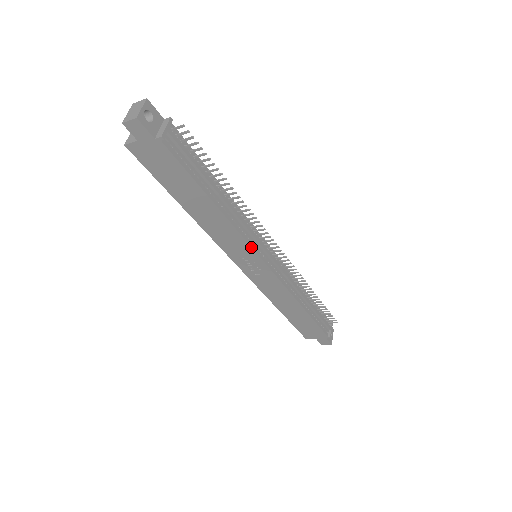
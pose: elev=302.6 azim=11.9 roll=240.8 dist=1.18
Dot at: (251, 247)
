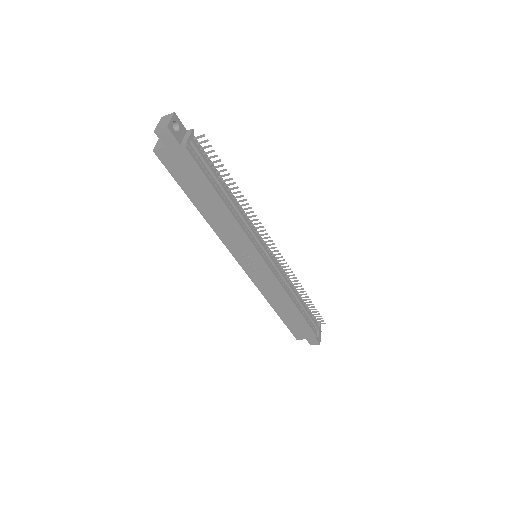
Dot at: (253, 245)
